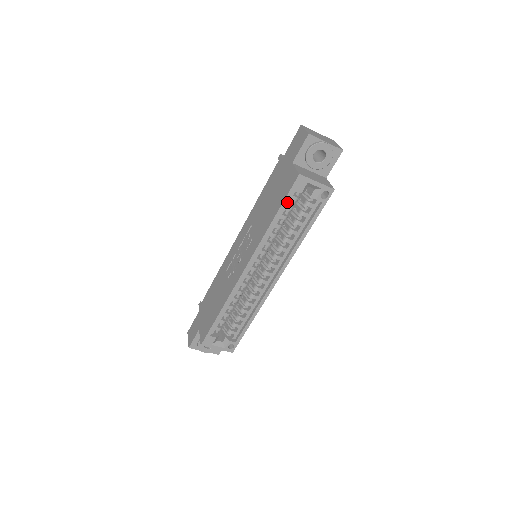
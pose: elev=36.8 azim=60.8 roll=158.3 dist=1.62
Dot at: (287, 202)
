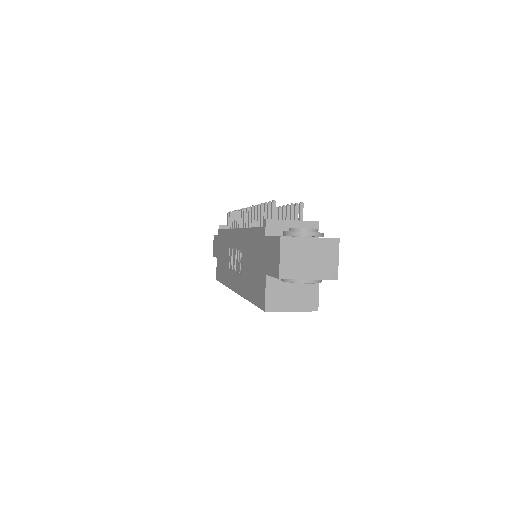
Dot at: occluded
